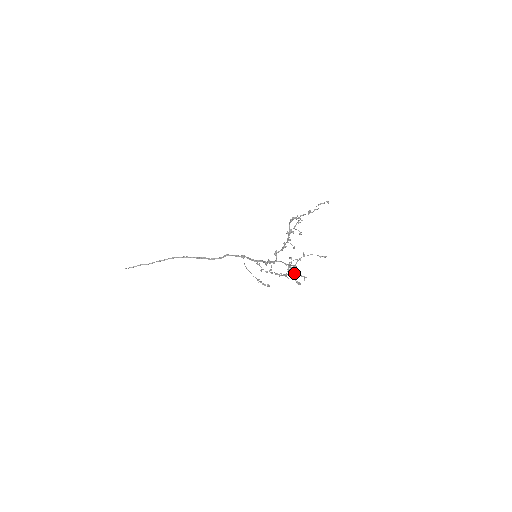
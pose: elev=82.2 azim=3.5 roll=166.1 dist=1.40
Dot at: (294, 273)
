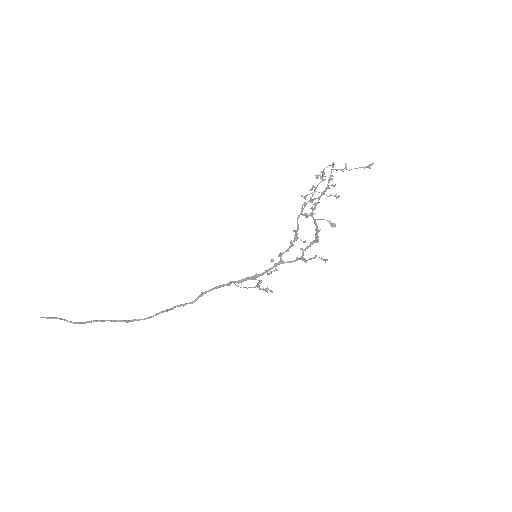
Dot at: (317, 239)
